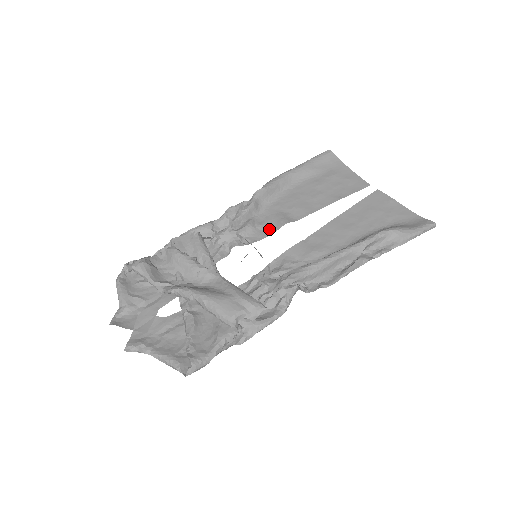
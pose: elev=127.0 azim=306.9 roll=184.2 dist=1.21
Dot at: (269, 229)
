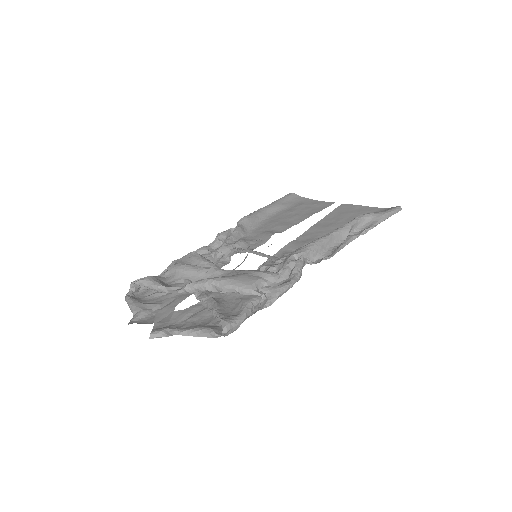
Dot at: (260, 241)
